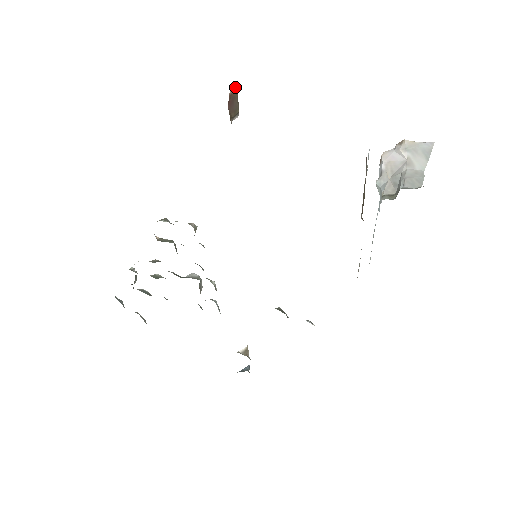
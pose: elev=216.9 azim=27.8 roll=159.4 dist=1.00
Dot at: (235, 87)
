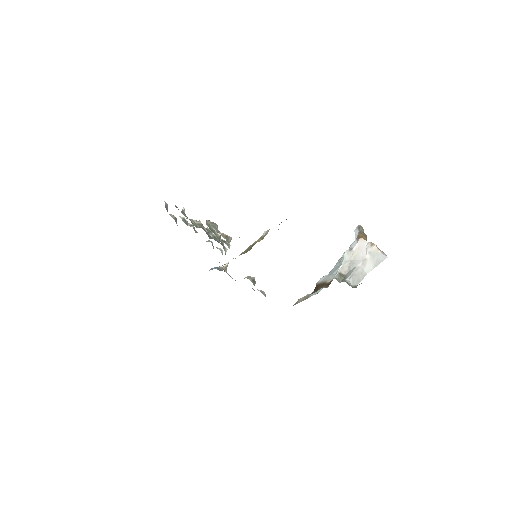
Dot at: occluded
